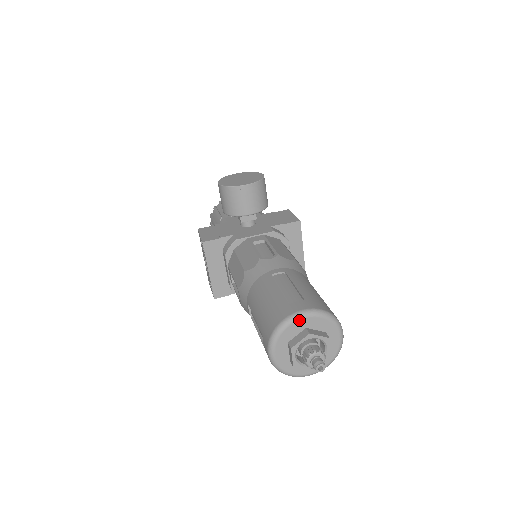
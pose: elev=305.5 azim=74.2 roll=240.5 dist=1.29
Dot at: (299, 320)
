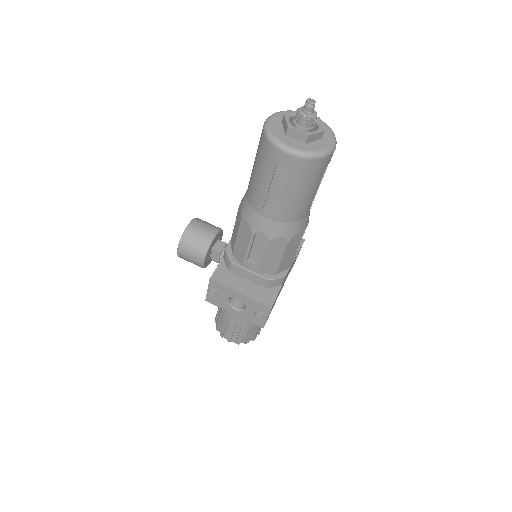
Dot at: (270, 121)
